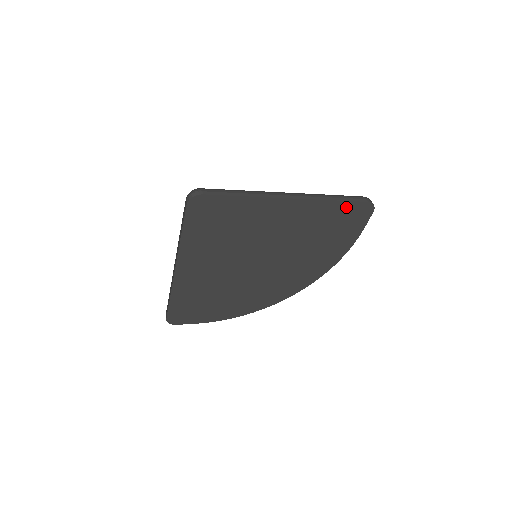
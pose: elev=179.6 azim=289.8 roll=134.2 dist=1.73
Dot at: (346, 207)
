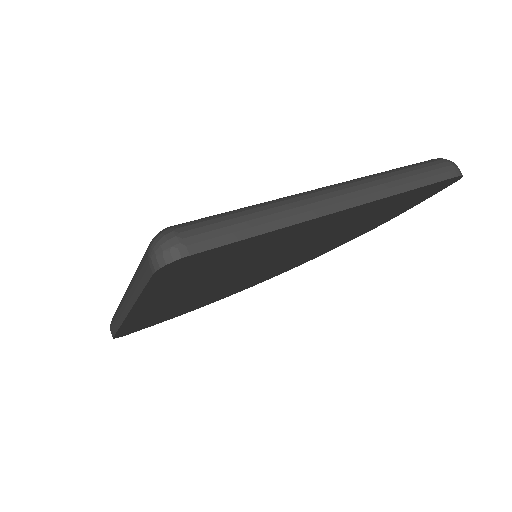
Dot at: (423, 189)
